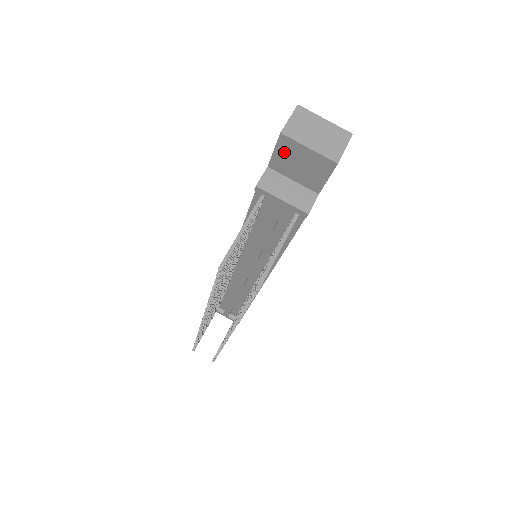
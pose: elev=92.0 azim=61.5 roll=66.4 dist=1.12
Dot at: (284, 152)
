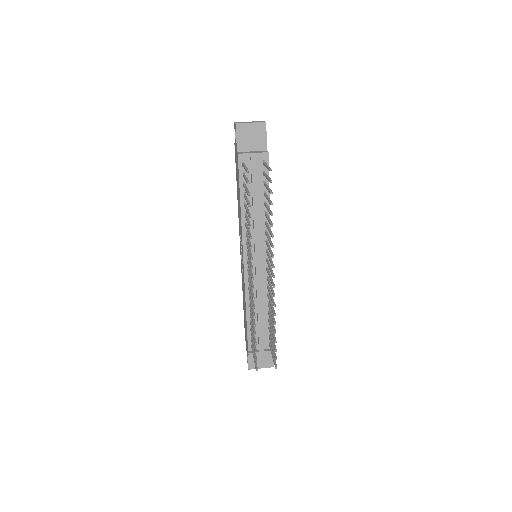
Dot at: (241, 135)
